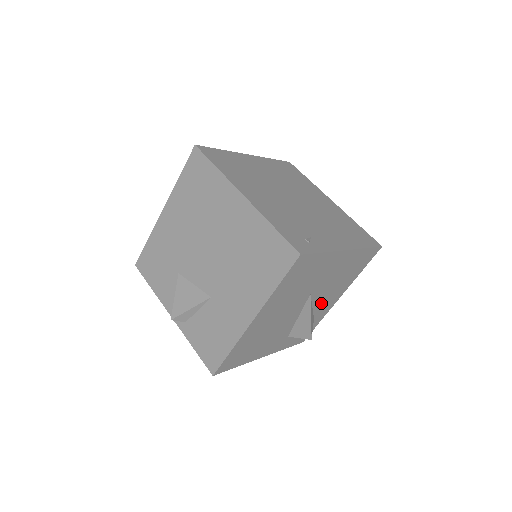
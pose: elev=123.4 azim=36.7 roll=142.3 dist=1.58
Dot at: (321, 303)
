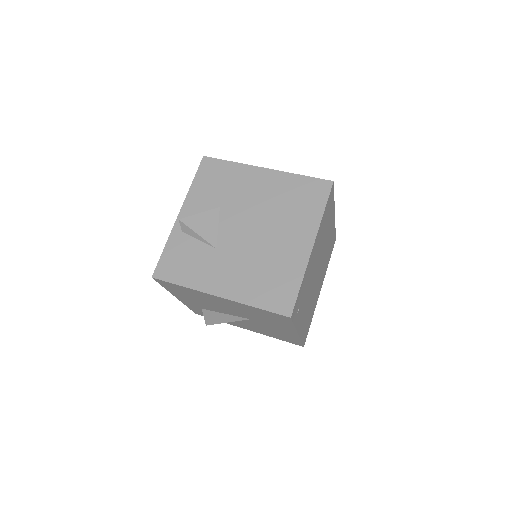
Dot at: (241, 322)
